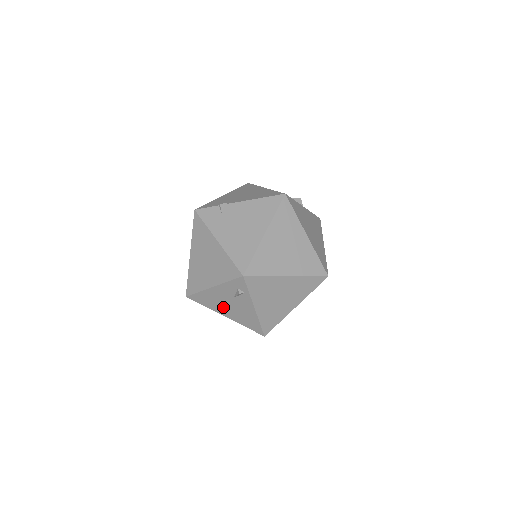
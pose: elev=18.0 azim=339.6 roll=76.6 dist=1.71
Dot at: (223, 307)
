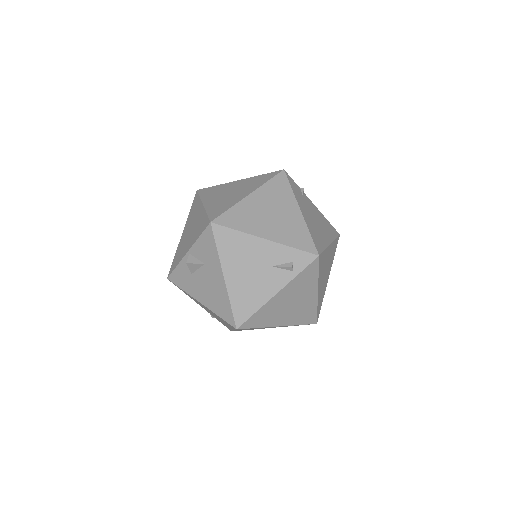
Dot at: (240, 266)
